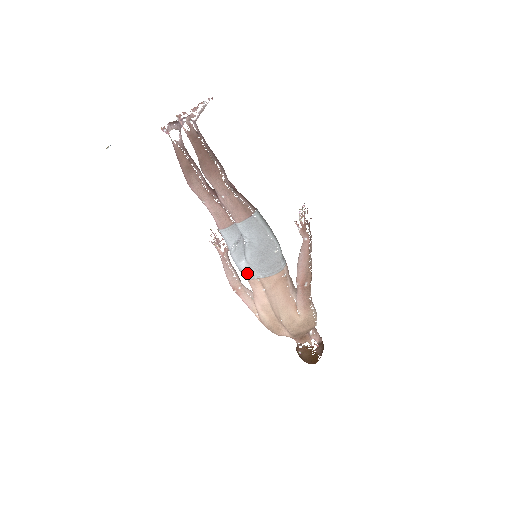
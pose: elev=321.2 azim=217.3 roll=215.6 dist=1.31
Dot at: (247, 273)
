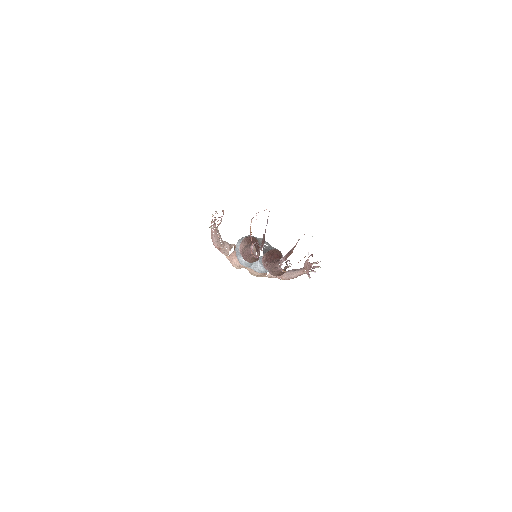
Dot at: occluded
